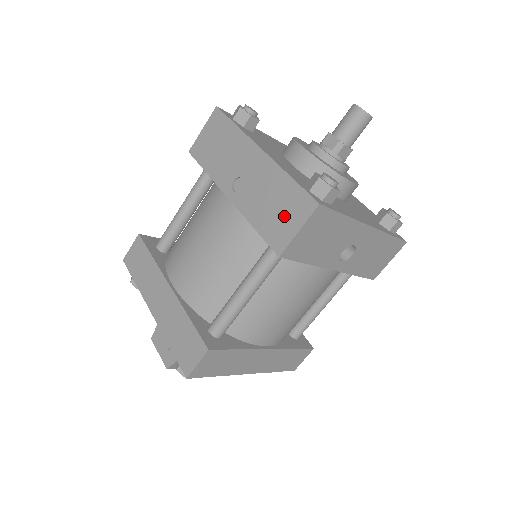
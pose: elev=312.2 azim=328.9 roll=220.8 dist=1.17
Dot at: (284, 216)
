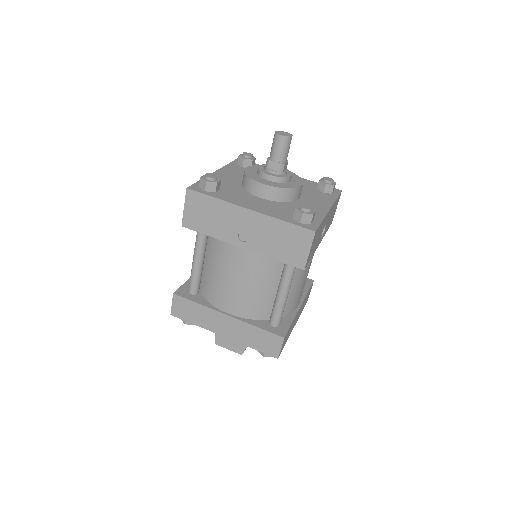
Dot at: (294, 246)
